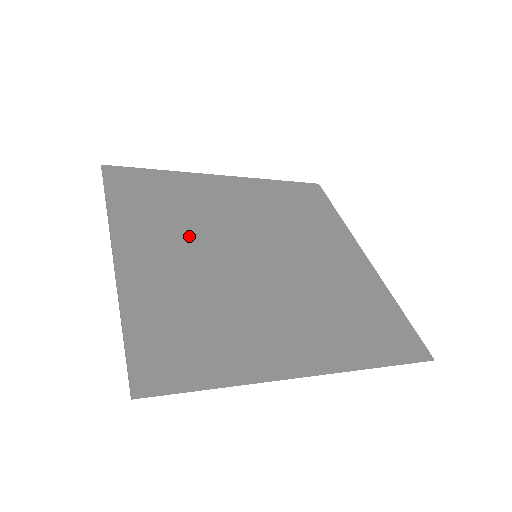
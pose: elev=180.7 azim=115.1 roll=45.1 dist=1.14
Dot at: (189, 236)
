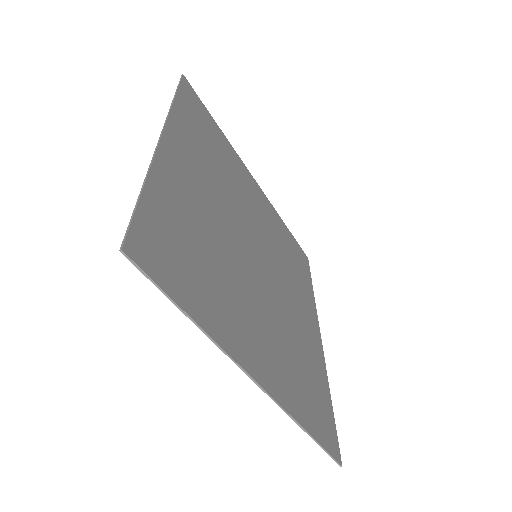
Dot at: (219, 189)
